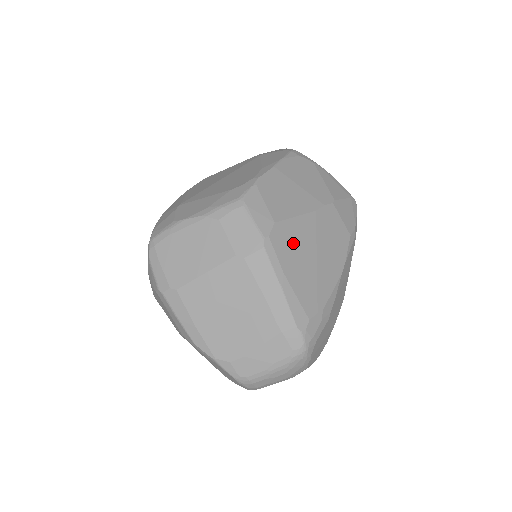
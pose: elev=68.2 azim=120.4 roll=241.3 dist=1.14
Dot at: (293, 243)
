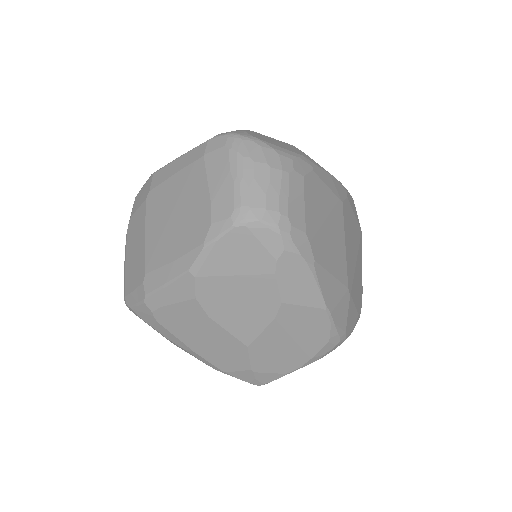
Dot at: occluded
